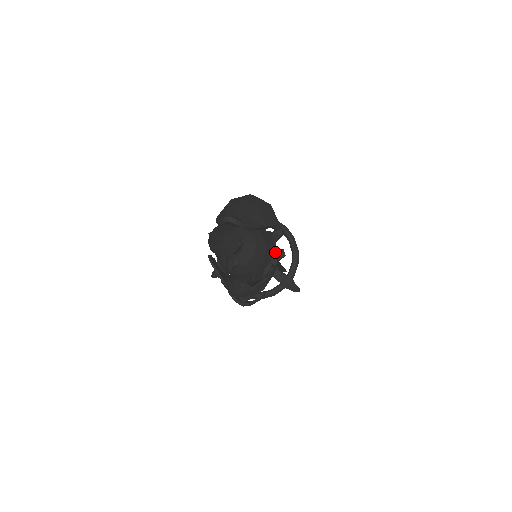
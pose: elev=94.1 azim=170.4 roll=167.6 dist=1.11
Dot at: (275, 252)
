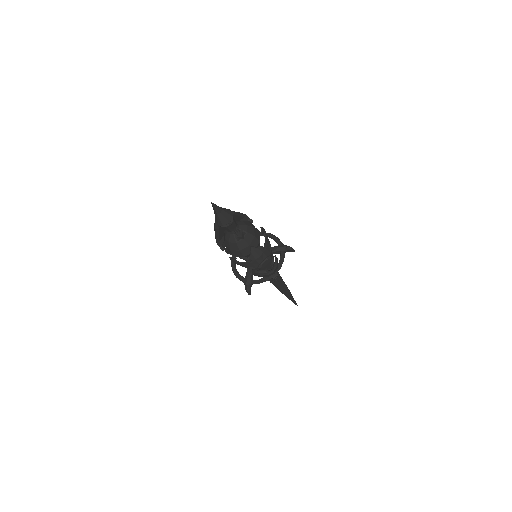
Dot at: occluded
